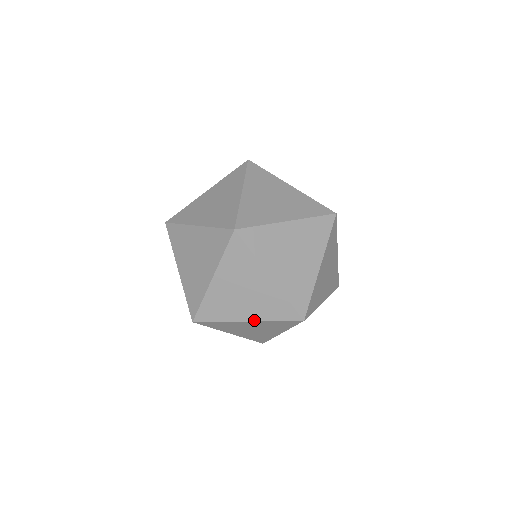
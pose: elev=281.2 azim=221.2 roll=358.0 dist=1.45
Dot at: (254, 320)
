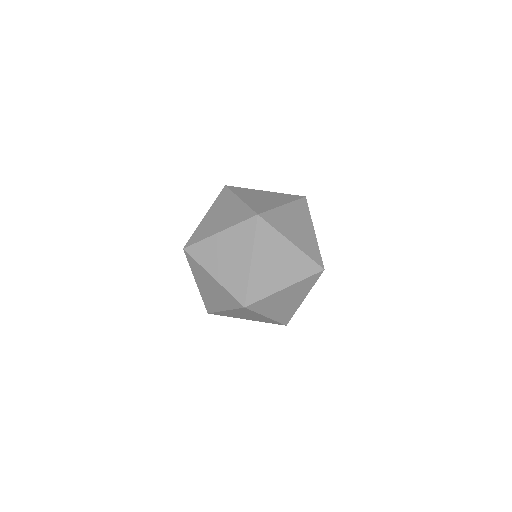
Dot at: (252, 320)
